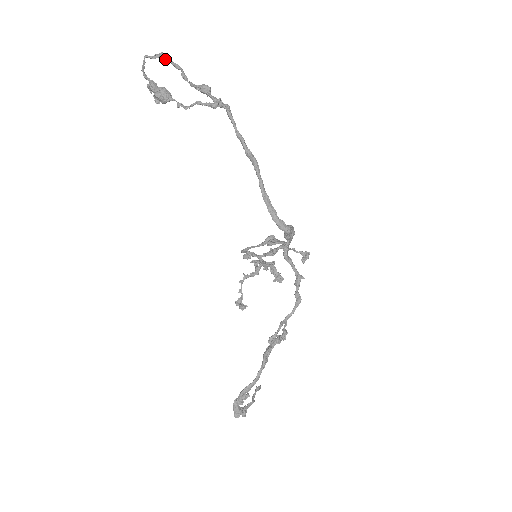
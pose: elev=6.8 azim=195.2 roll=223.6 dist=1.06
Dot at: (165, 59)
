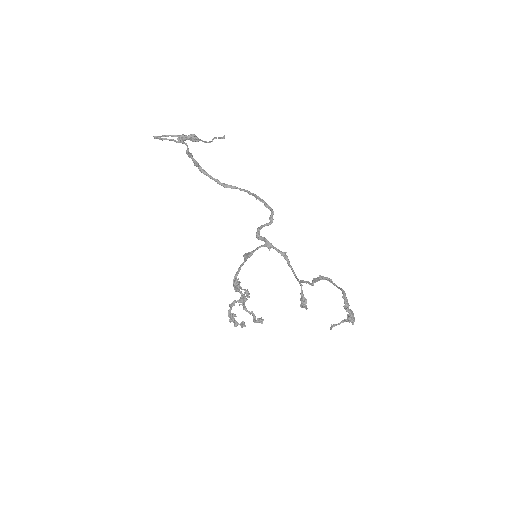
Dot at: (163, 139)
